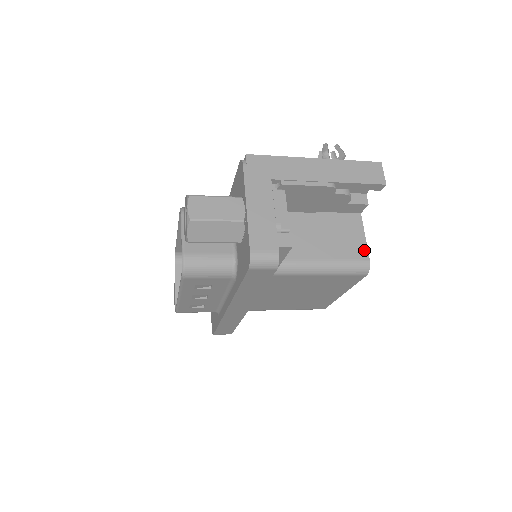
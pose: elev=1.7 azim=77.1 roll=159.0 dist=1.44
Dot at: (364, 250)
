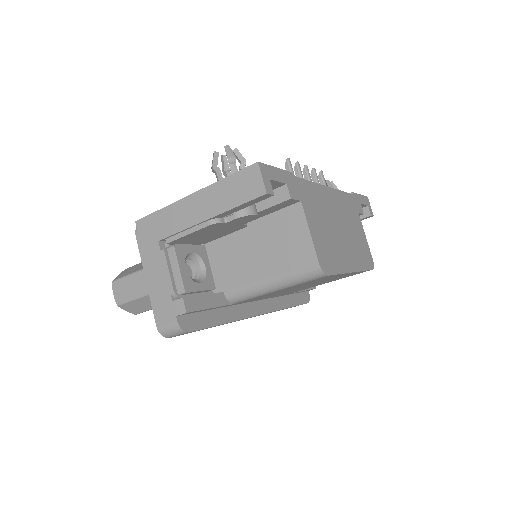
Dot at: (310, 251)
